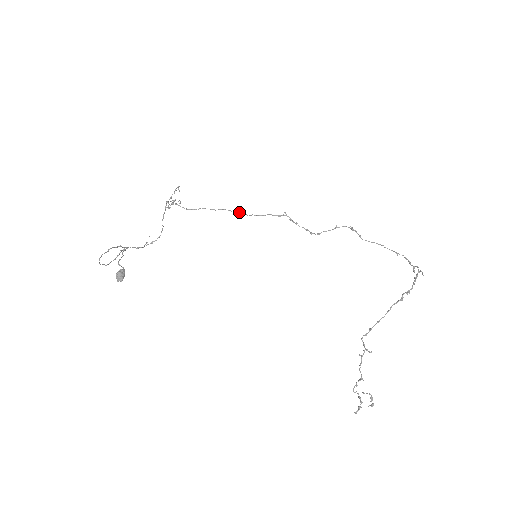
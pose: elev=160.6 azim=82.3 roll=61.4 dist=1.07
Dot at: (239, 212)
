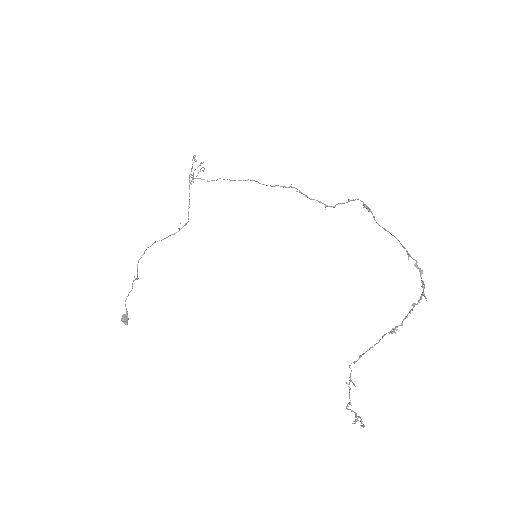
Dot at: (253, 180)
